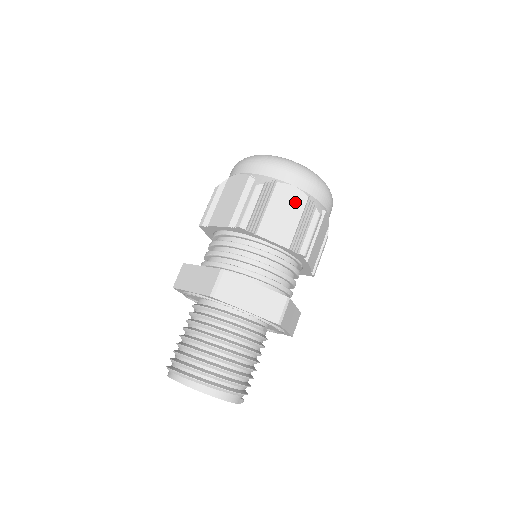
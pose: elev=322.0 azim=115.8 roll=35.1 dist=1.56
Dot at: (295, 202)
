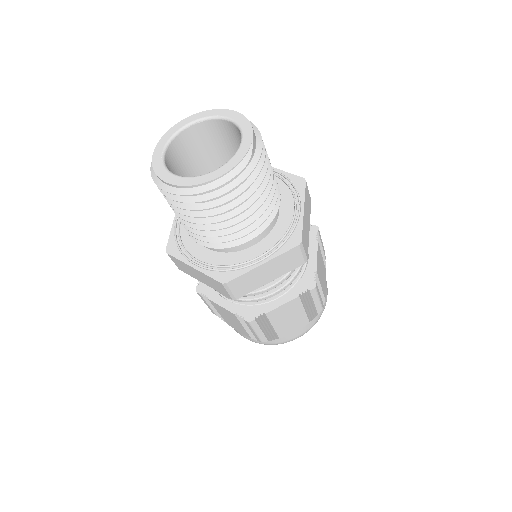
Dot at: occluded
